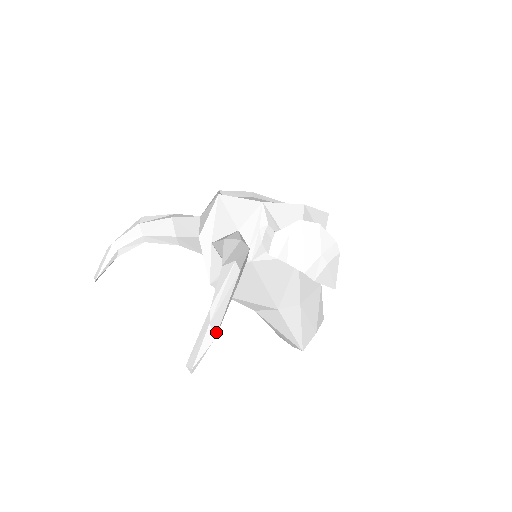
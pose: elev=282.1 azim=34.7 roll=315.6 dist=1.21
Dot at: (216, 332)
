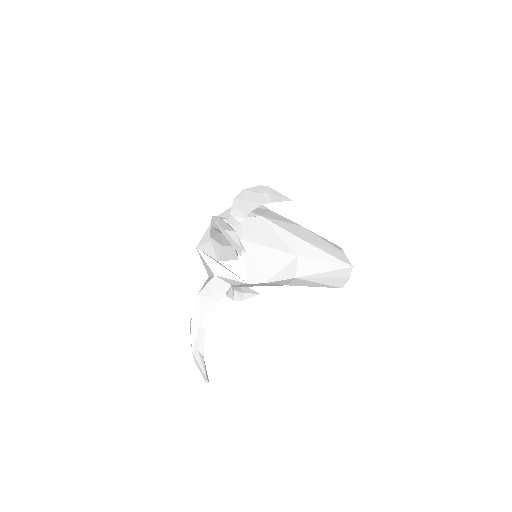
Dot at: (233, 230)
